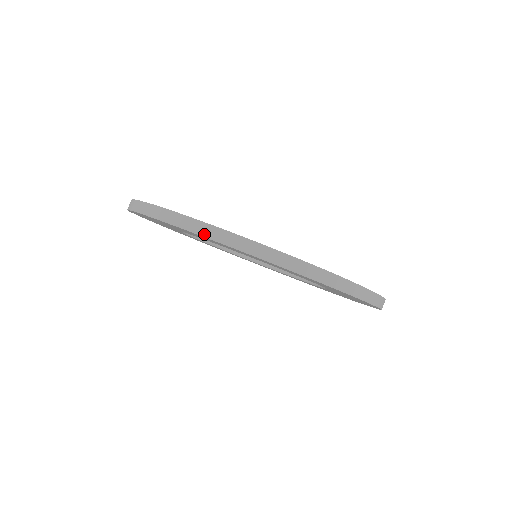
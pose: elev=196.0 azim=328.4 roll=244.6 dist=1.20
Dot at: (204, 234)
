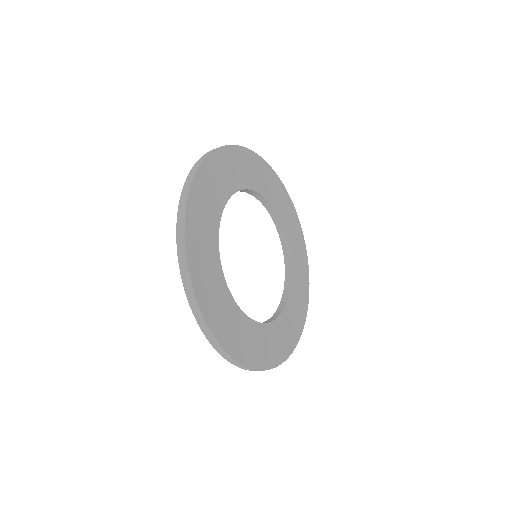
Dot at: (229, 361)
